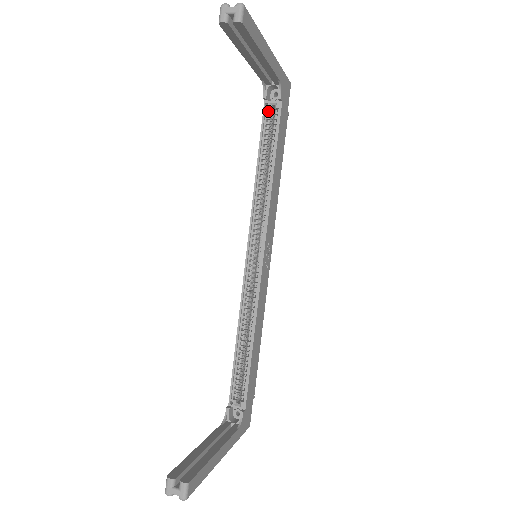
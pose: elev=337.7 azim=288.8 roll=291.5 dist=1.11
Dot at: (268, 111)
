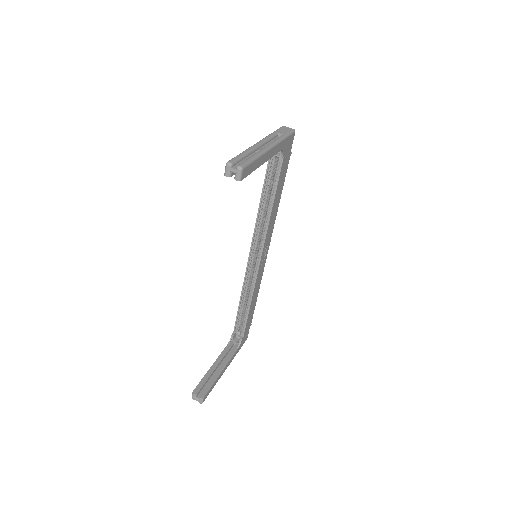
Dot at: (273, 158)
